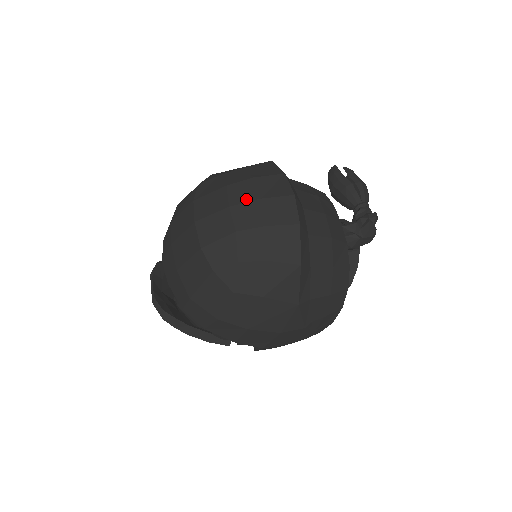
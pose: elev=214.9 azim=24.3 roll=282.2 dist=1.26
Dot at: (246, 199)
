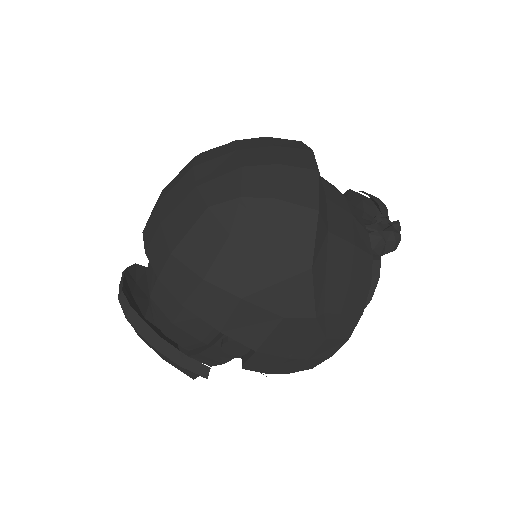
Dot at: (257, 146)
